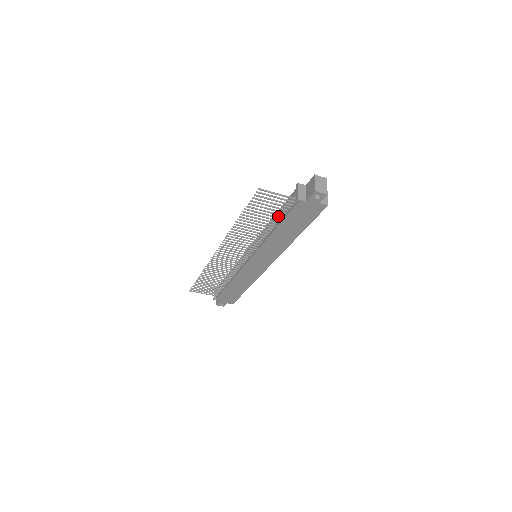
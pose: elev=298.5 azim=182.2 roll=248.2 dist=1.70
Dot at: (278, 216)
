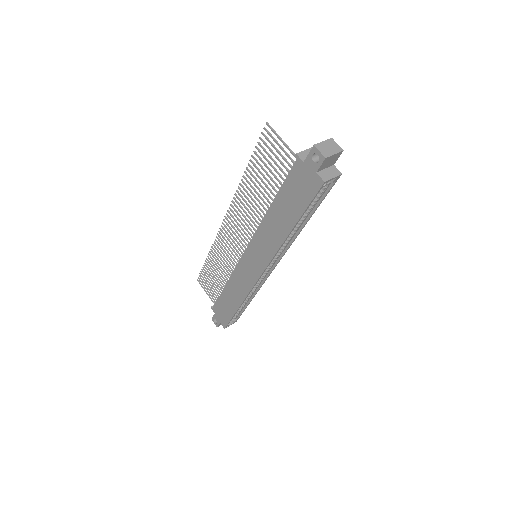
Dot at: occluded
